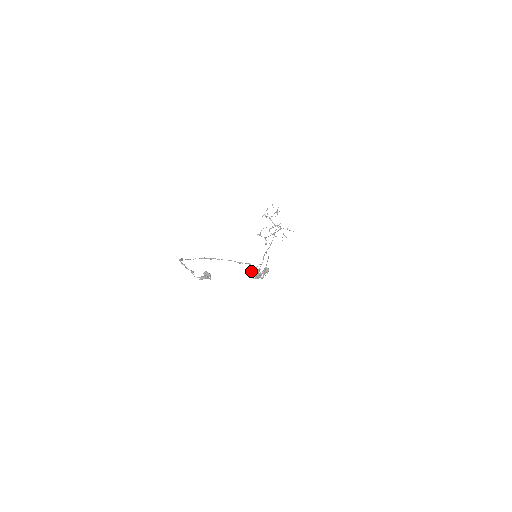
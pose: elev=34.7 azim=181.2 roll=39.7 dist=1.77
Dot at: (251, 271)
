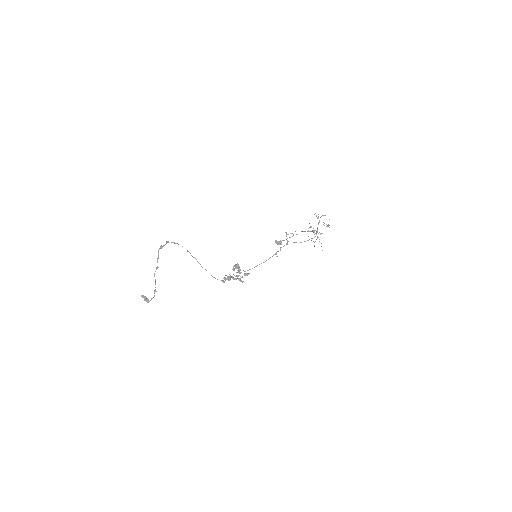
Dot at: (224, 279)
